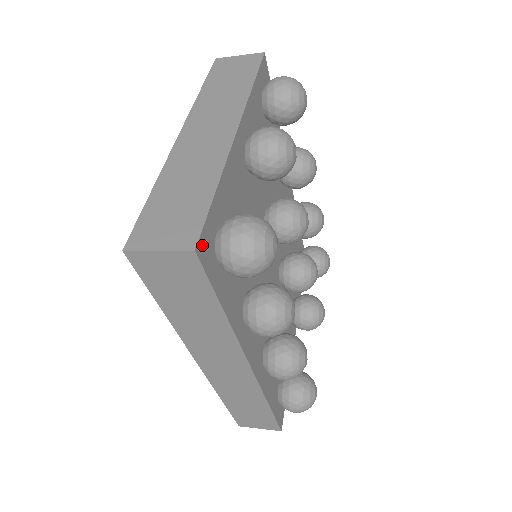
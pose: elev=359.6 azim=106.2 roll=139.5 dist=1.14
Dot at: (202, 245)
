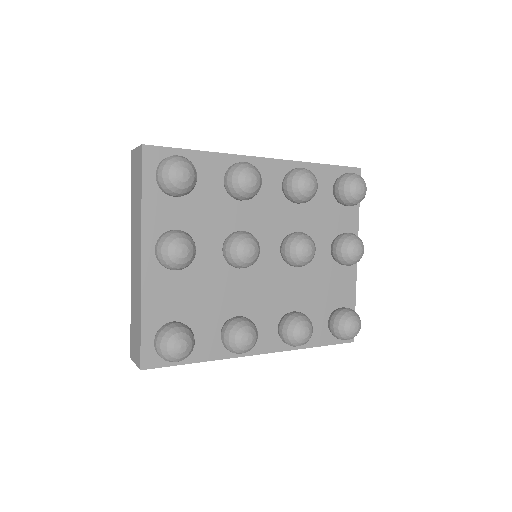
Dot at: (146, 361)
